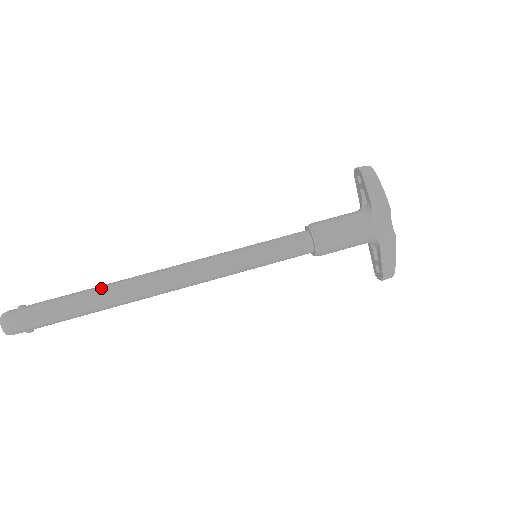
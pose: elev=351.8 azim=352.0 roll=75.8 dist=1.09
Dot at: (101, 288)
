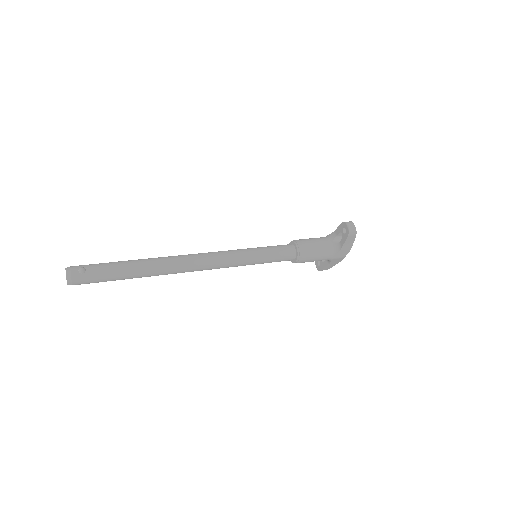
Dot at: (147, 268)
